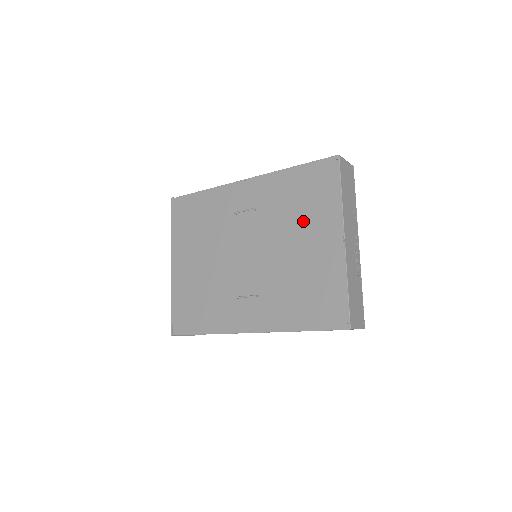
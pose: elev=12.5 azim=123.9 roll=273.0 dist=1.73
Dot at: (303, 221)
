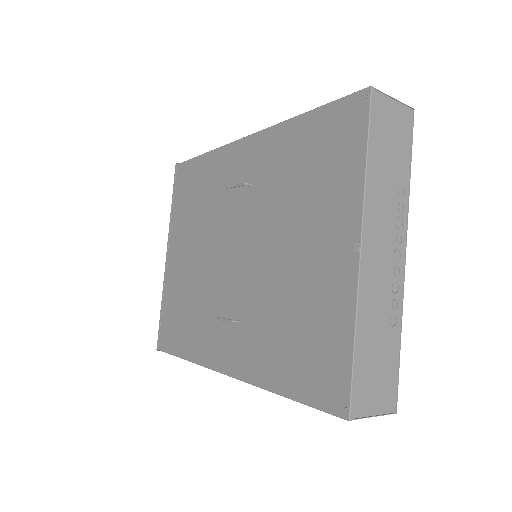
Dot at: (305, 208)
